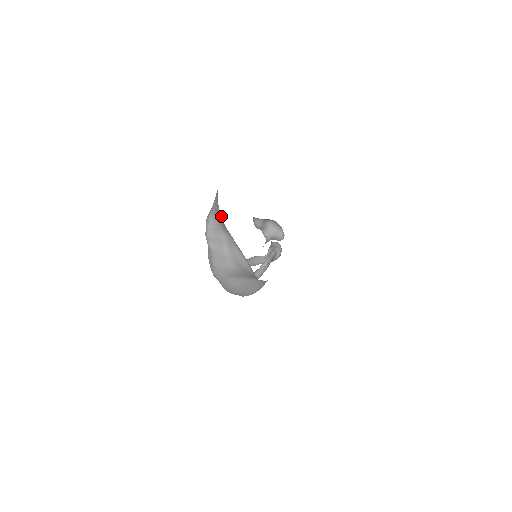
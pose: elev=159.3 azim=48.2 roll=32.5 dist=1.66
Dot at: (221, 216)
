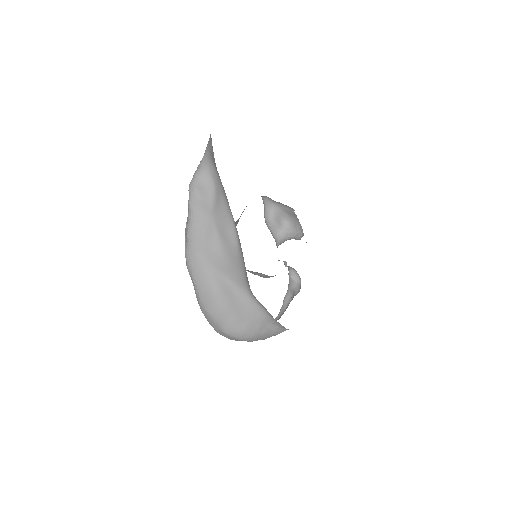
Dot at: (211, 138)
